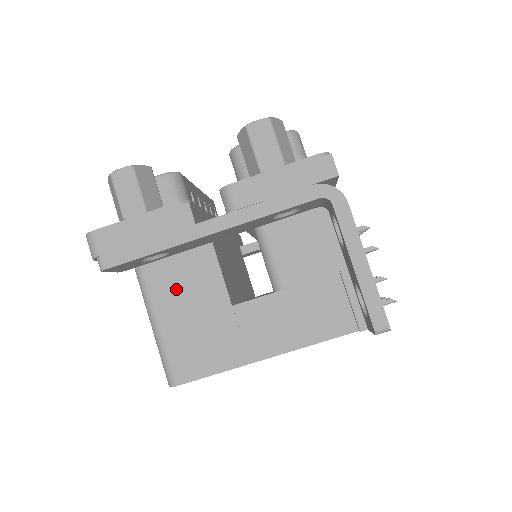
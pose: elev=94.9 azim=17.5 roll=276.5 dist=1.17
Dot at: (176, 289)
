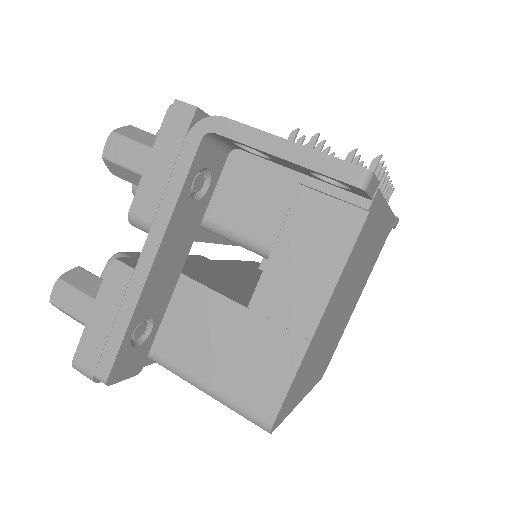
Dot at: (193, 342)
